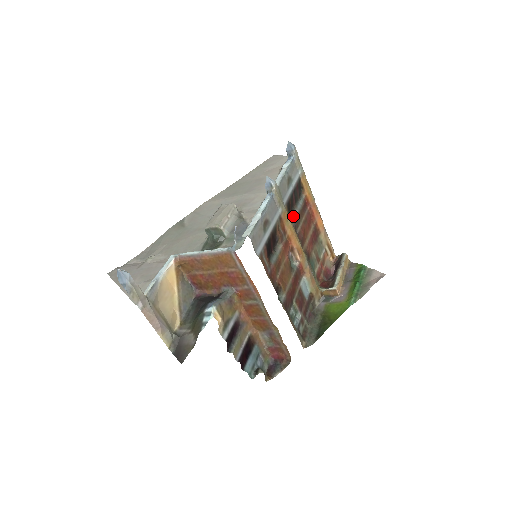
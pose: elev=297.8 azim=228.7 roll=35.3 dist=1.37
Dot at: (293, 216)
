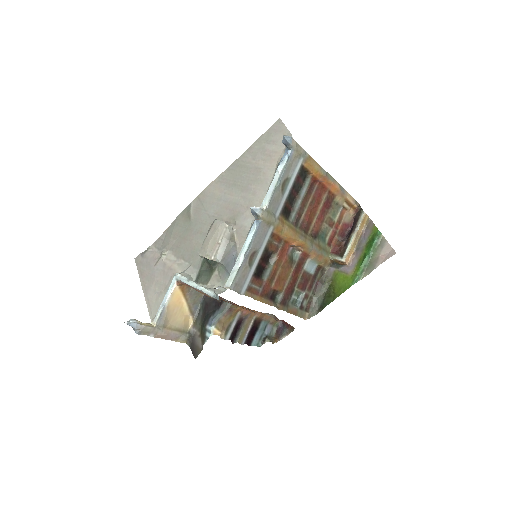
Dot at: (294, 211)
